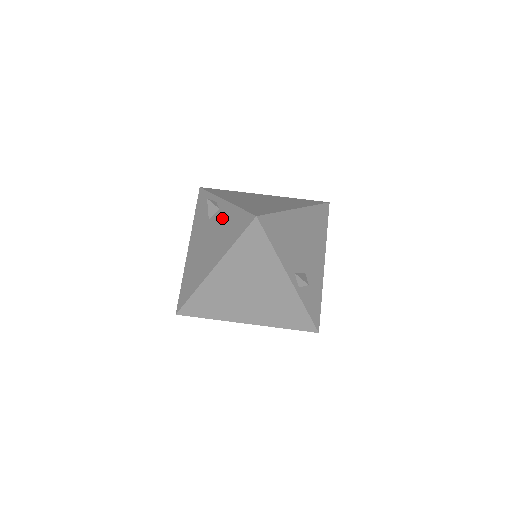
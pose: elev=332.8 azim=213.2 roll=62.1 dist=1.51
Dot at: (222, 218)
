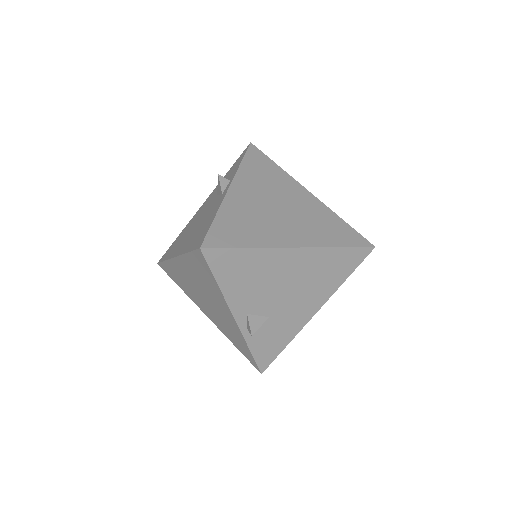
Dot at: (212, 209)
